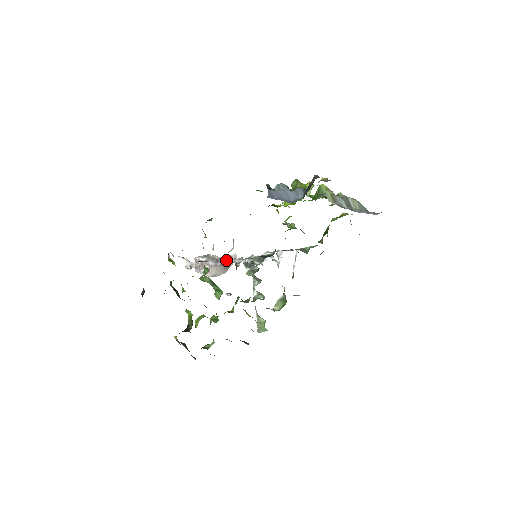
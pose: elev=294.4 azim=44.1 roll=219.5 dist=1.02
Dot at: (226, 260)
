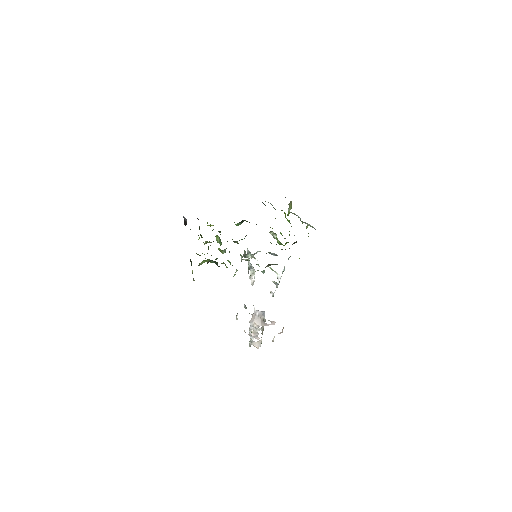
Dot at: (263, 312)
